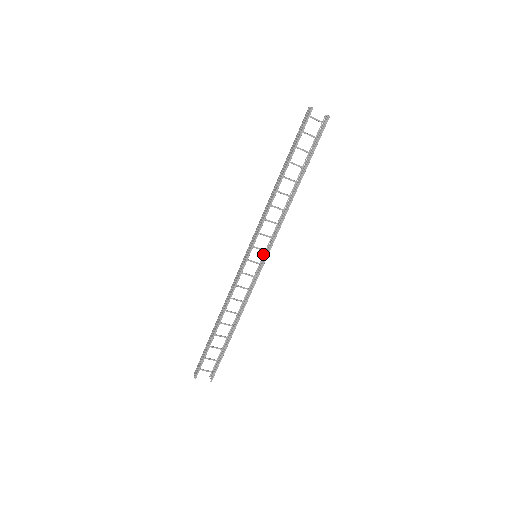
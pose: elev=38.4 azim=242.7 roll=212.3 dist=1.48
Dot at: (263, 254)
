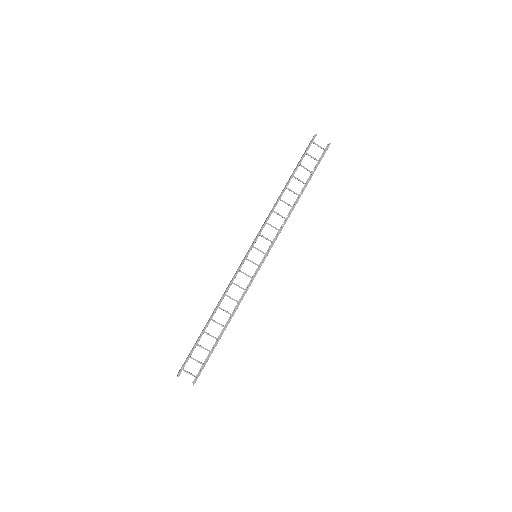
Dot at: (263, 257)
